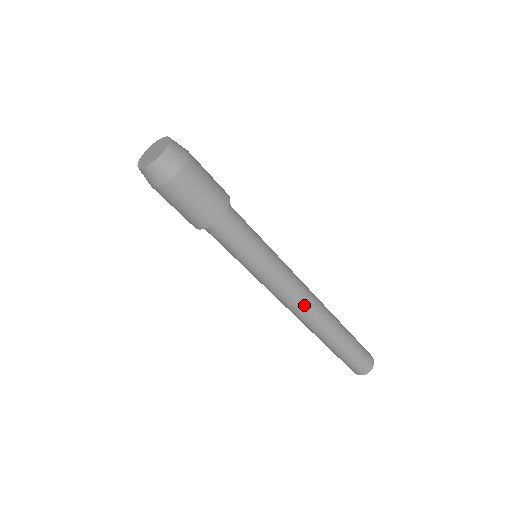
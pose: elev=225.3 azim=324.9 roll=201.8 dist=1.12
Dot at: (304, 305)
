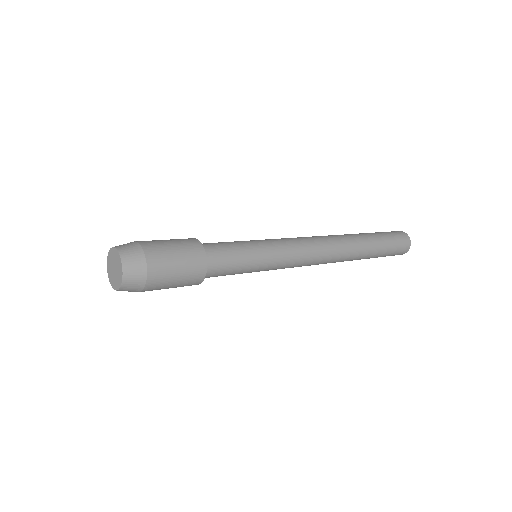
Dot at: (316, 264)
